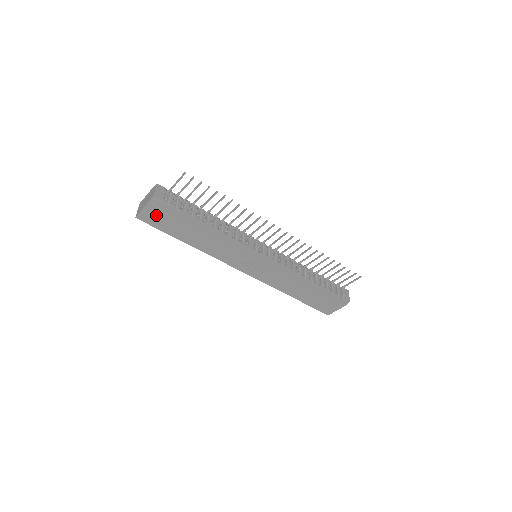
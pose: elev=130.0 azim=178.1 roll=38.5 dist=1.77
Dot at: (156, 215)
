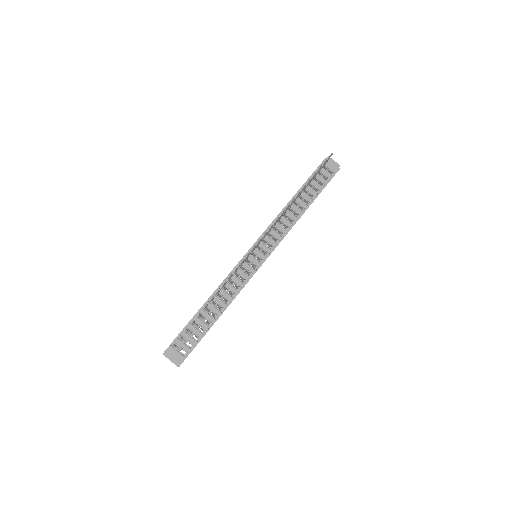
Dot at: occluded
